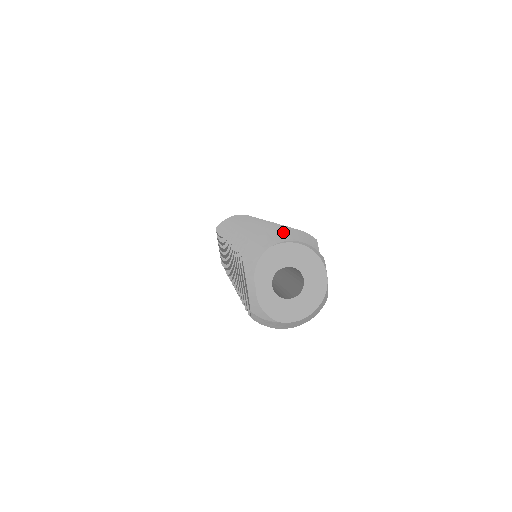
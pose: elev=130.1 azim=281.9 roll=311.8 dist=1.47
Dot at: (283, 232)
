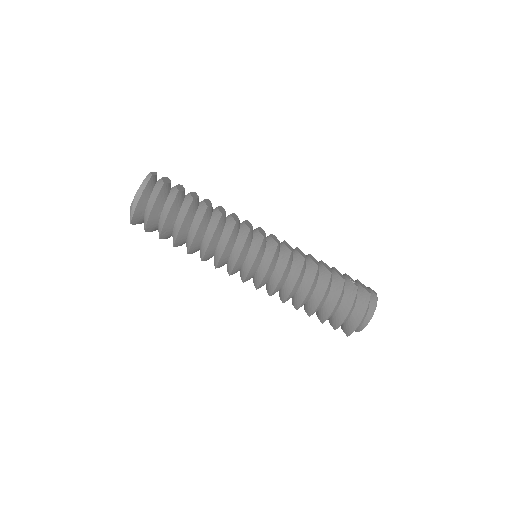
Dot at: (364, 317)
